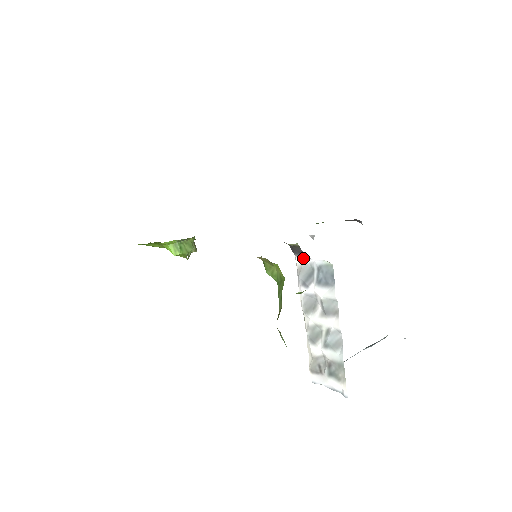
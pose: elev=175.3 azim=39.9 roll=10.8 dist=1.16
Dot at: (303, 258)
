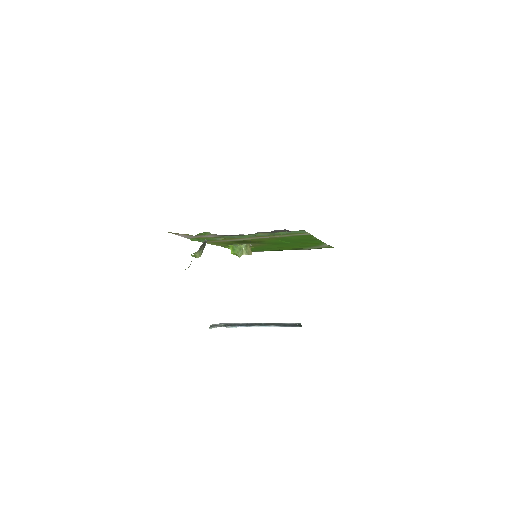
Dot at: occluded
